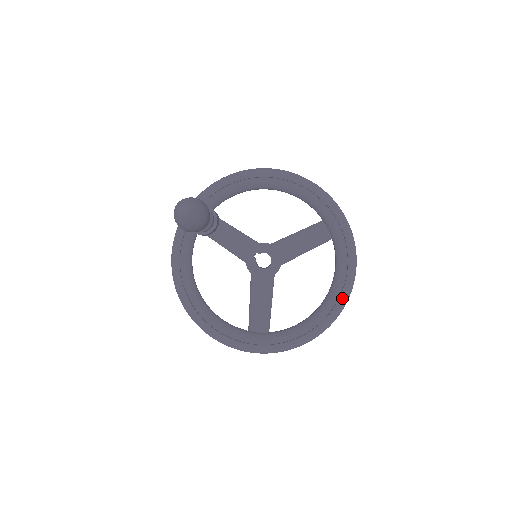
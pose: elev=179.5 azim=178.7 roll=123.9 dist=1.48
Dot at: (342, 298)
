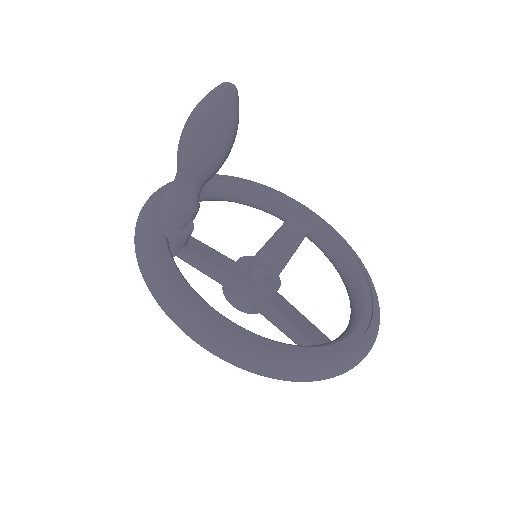
Dot at: (367, 272)
